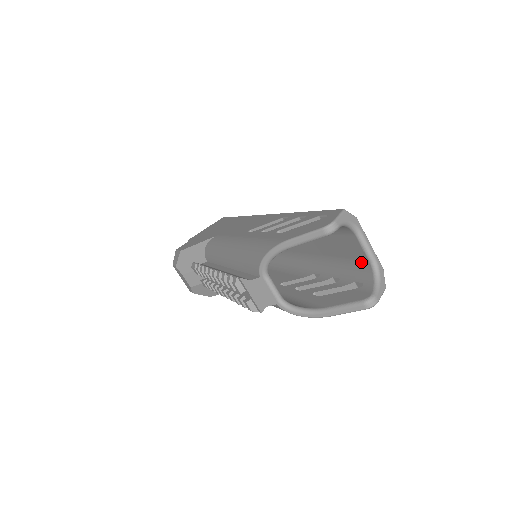
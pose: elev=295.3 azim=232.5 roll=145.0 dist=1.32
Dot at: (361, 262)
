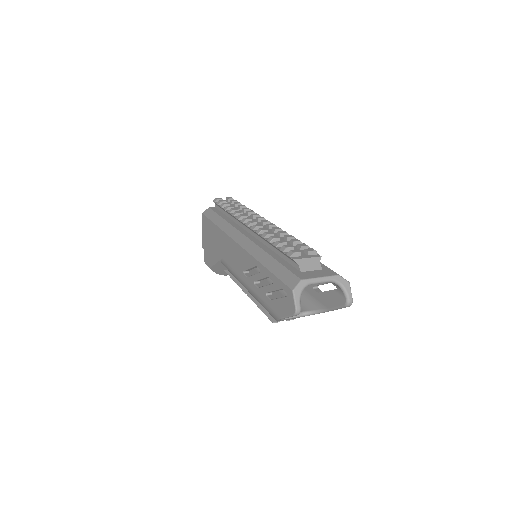
Dot at: occluded
